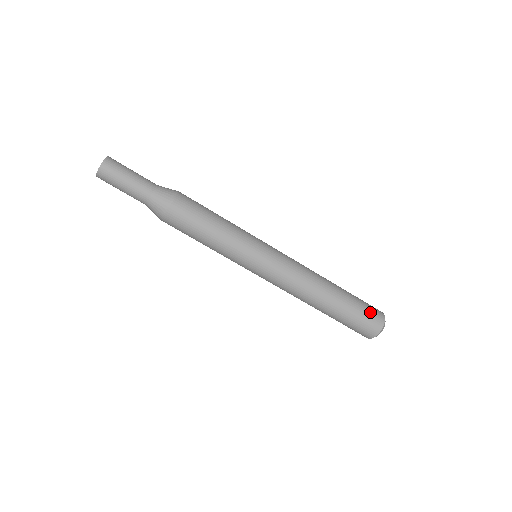
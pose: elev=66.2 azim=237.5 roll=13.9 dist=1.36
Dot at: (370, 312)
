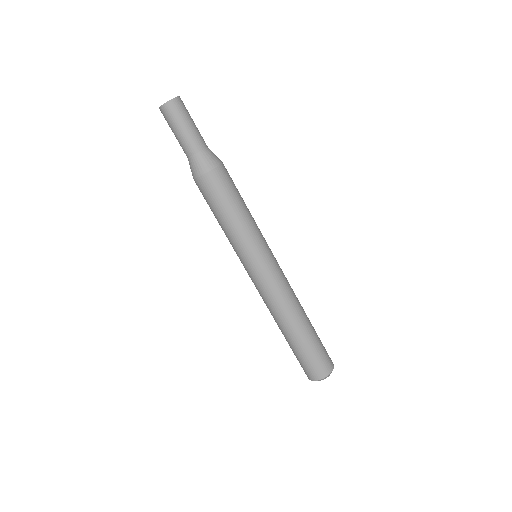
Dot at: (326, 354)
